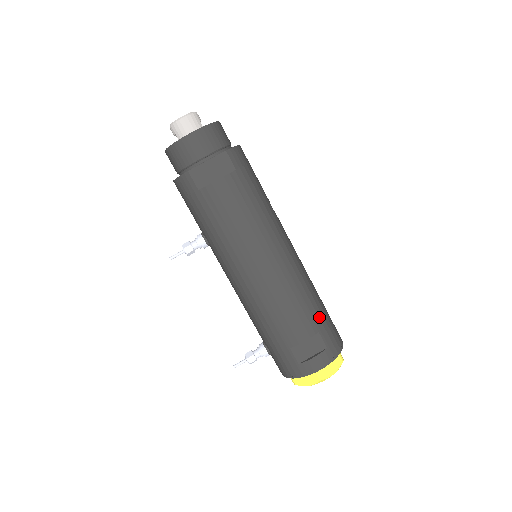
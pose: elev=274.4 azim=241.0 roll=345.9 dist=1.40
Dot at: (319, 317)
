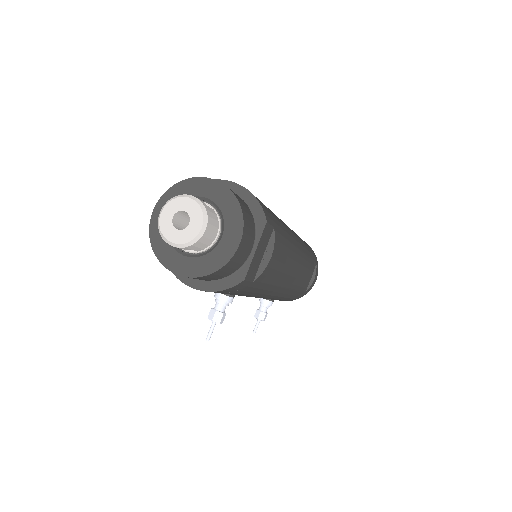
Dot at: (310, 252)
